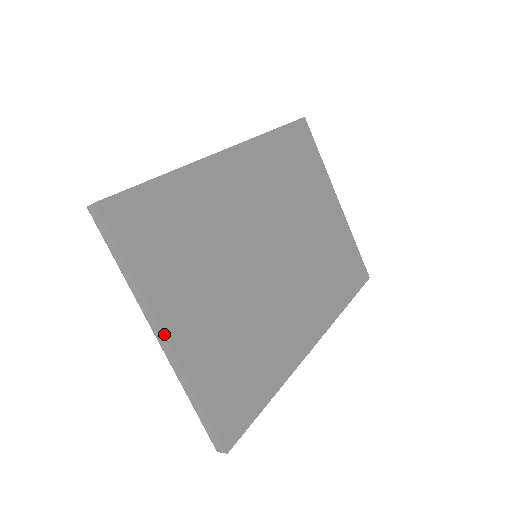
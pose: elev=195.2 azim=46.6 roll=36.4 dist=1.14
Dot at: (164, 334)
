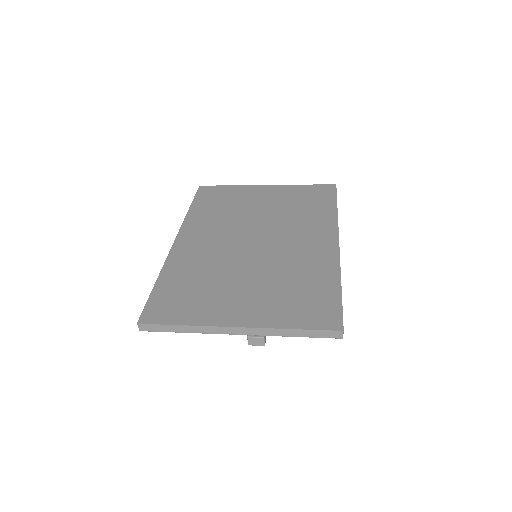
Dot at: (235, 327)
